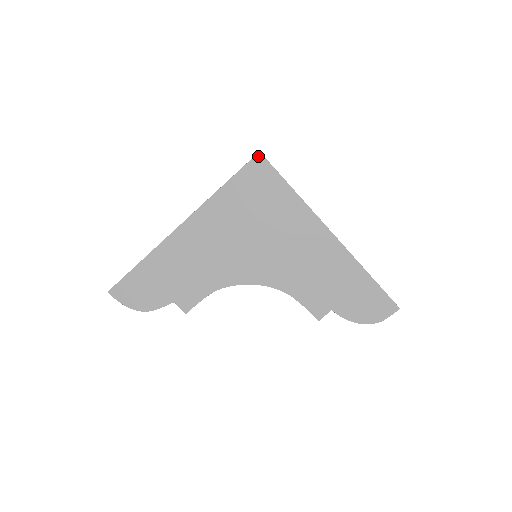
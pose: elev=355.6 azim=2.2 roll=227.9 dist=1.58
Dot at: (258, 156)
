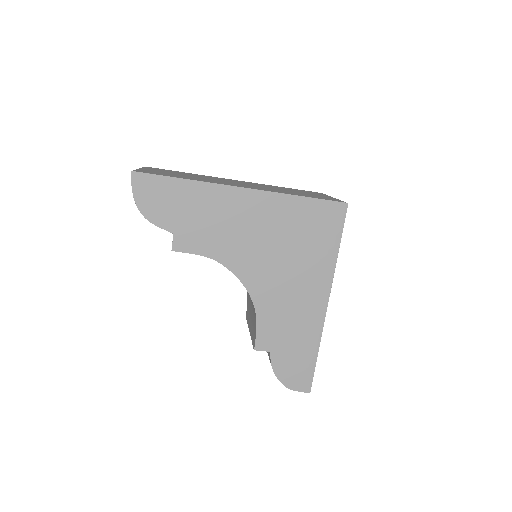
Dot at: (344, 205)
